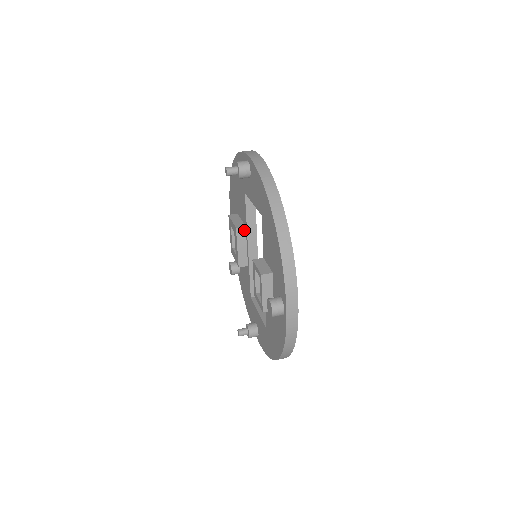
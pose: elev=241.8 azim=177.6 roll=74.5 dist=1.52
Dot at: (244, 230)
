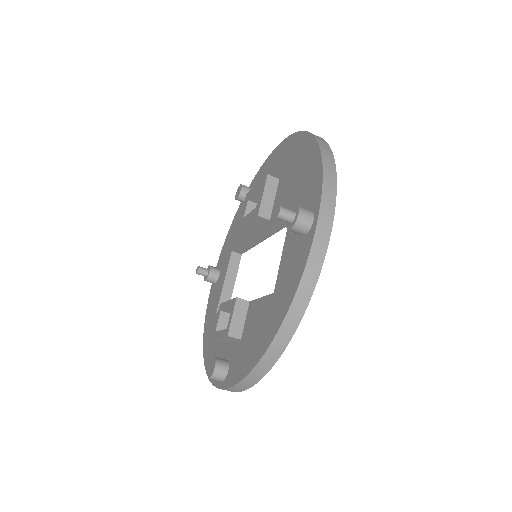
Dot at: (266, 220)
